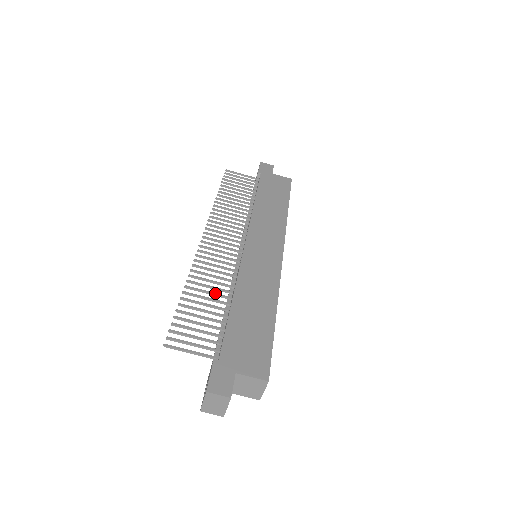
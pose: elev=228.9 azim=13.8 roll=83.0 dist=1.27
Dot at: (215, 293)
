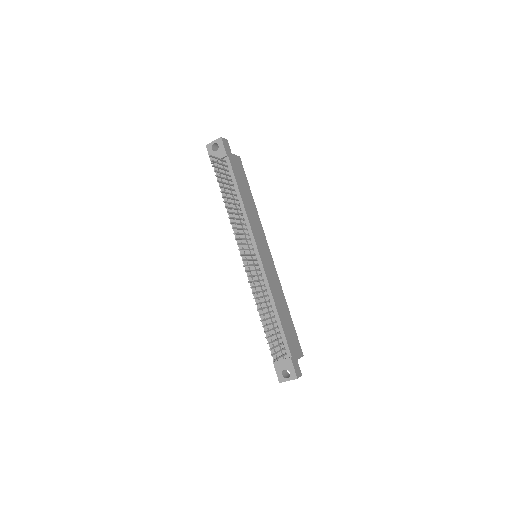
Dot at: (267, 307)
